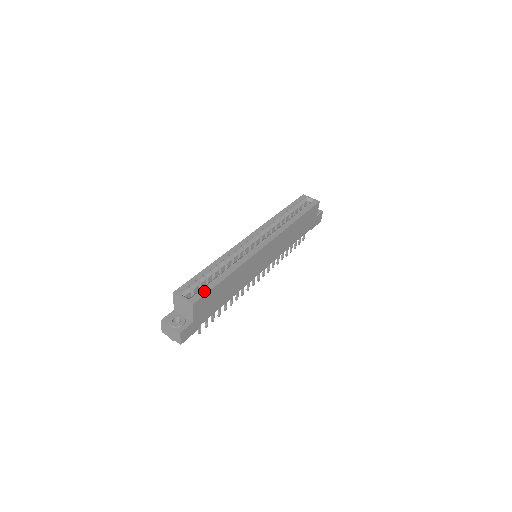
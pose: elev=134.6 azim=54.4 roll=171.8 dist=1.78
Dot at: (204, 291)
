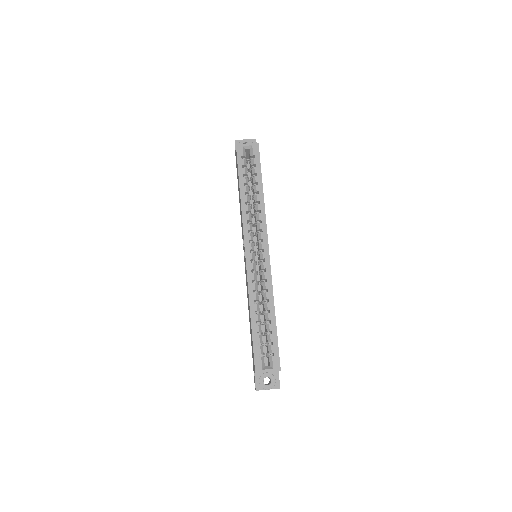
Dot at: (275, 350)
